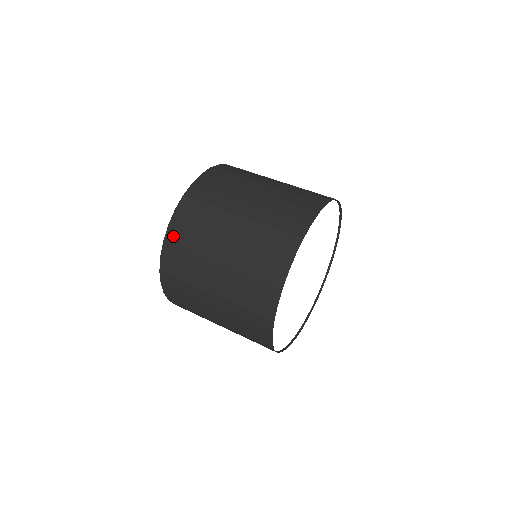
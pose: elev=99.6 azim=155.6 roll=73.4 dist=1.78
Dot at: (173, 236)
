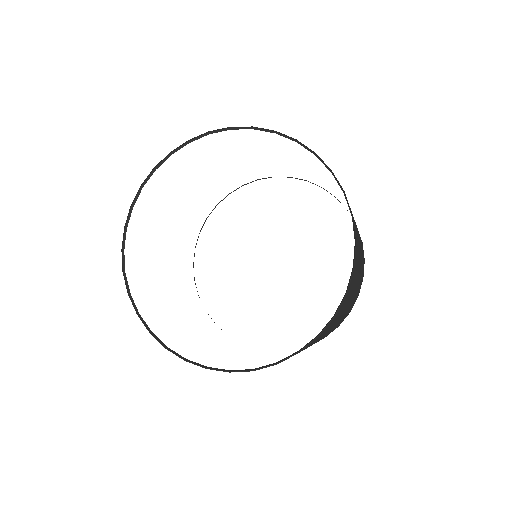
Dot at: occluded
